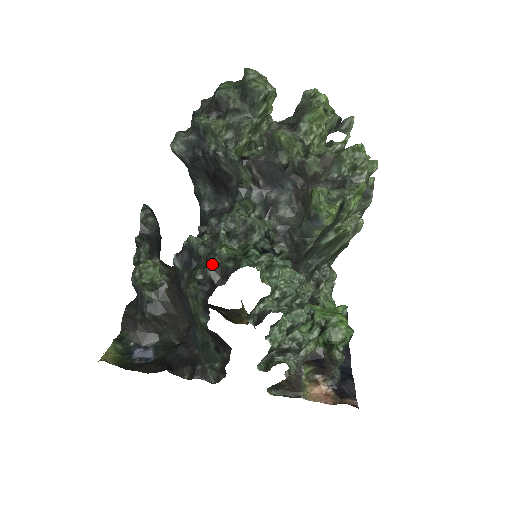
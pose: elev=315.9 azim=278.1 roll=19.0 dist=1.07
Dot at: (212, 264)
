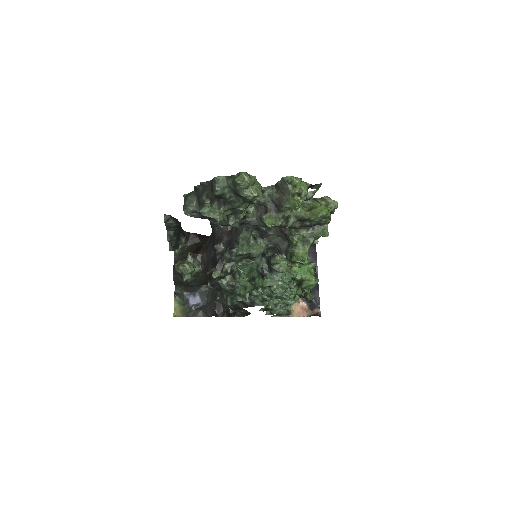
Dot at: (236, 300)
